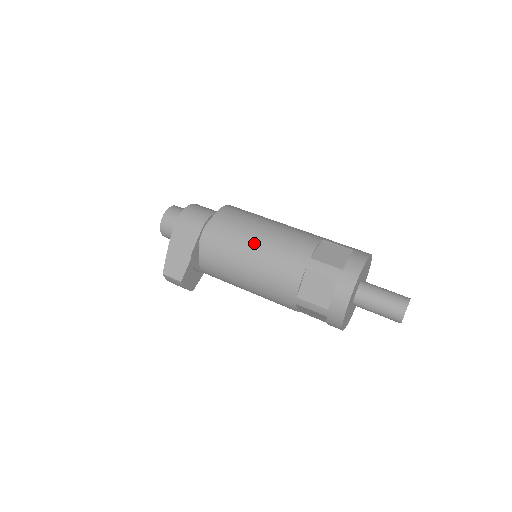
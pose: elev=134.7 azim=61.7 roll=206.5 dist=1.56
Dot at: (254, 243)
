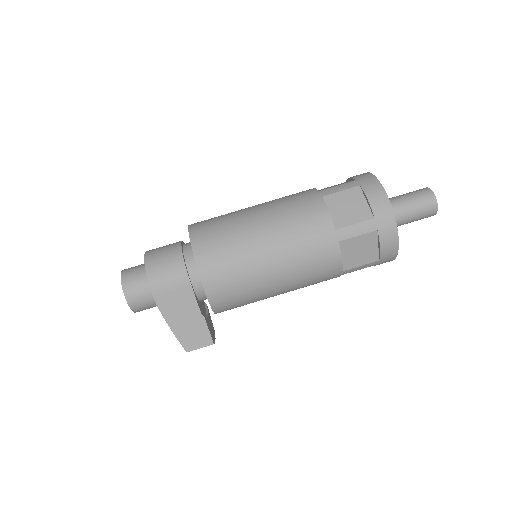
Dot at: (267, 258)
